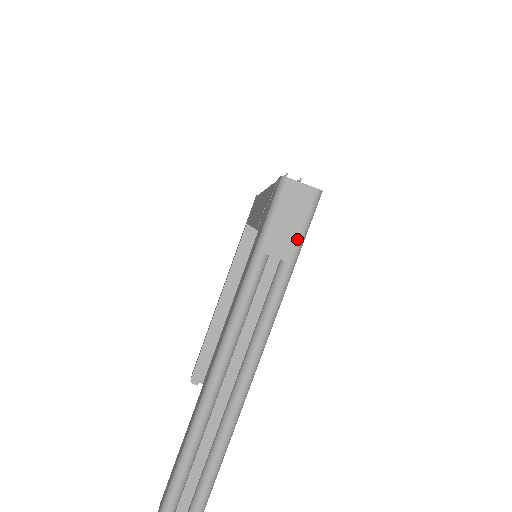
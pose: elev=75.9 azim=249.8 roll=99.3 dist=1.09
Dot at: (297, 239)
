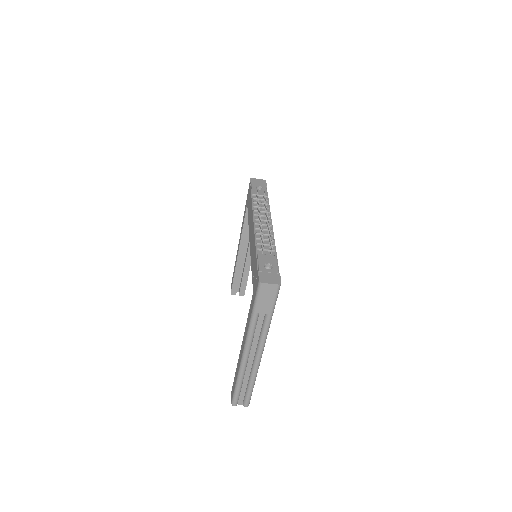
Dot at: (272, 305)
